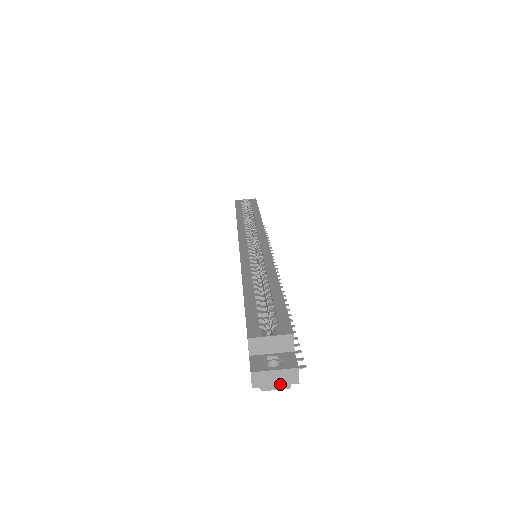
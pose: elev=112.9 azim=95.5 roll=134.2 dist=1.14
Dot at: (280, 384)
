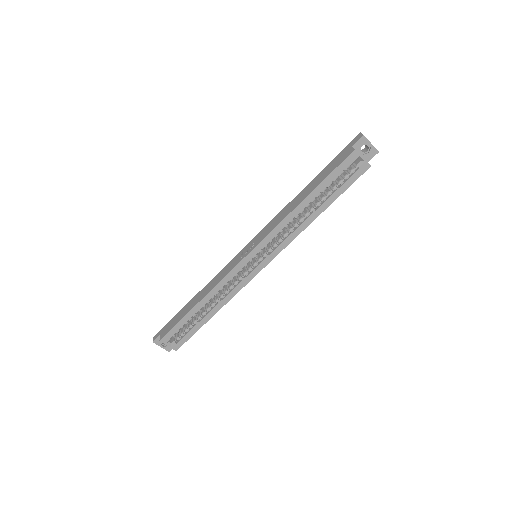
Dot at: (163, 343)
